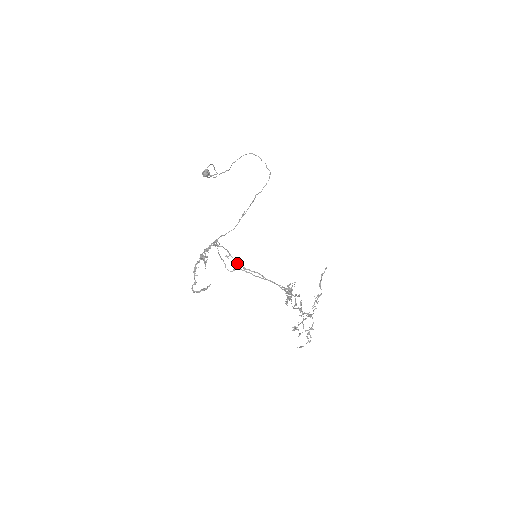
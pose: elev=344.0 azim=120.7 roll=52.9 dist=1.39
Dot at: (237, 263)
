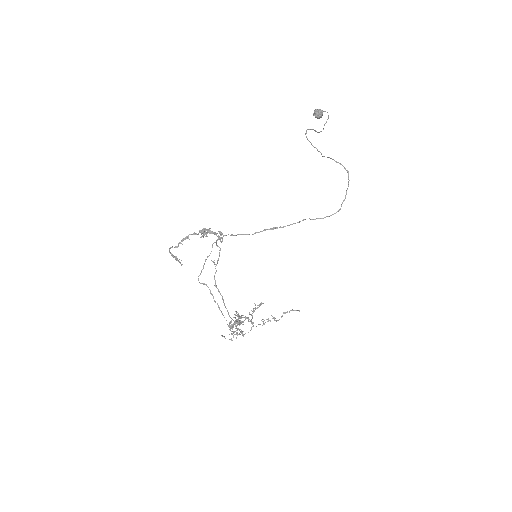
Dot at: (214, 276)
